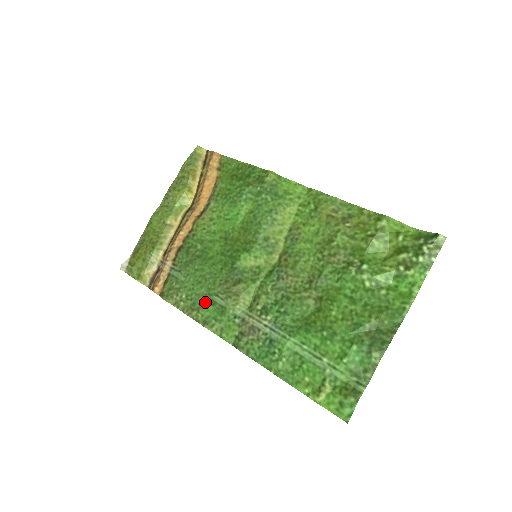
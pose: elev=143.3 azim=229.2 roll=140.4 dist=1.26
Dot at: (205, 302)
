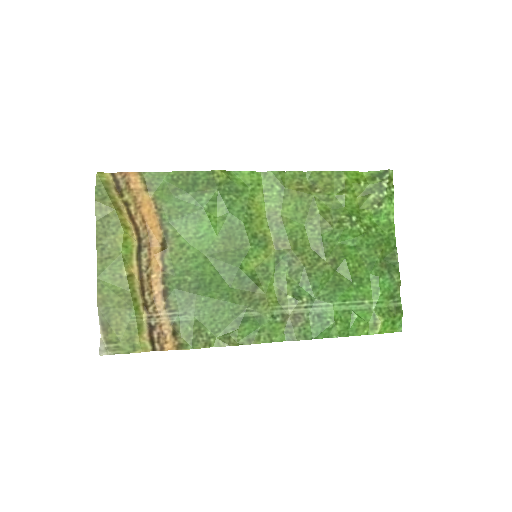
Dot at: (237, 324)
